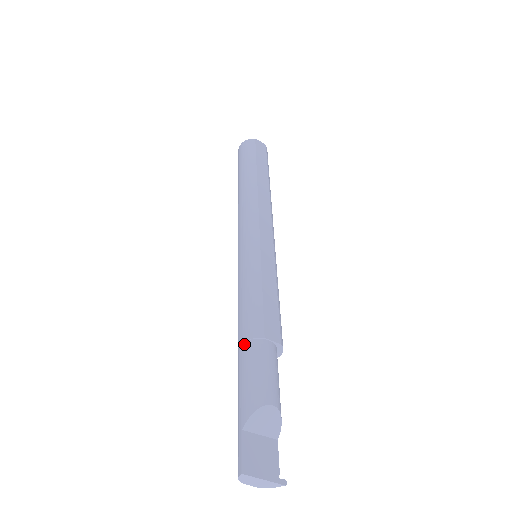
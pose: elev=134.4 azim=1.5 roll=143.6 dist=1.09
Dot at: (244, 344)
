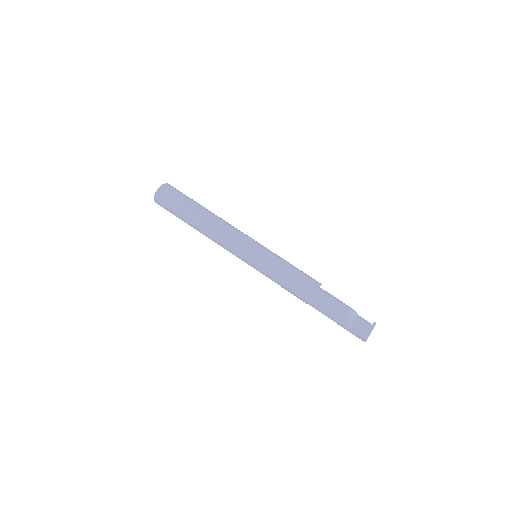
Dot at: (311, 303)
